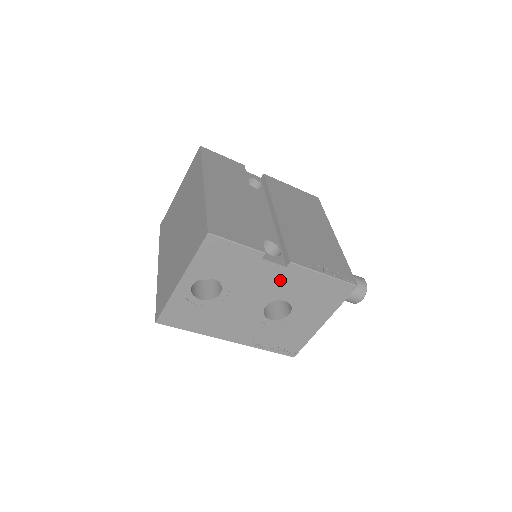
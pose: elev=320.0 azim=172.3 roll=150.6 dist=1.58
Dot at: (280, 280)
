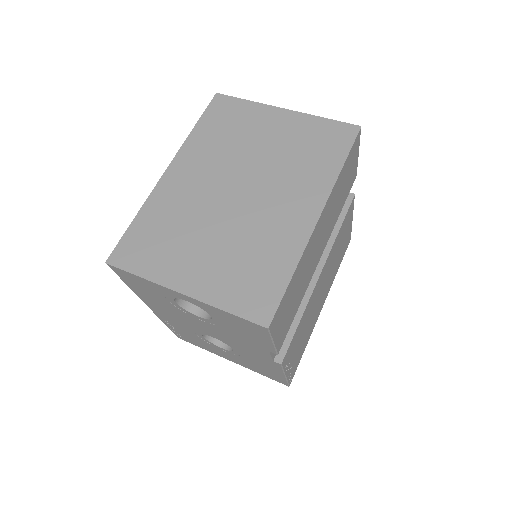
Dot at: (254, 353)
